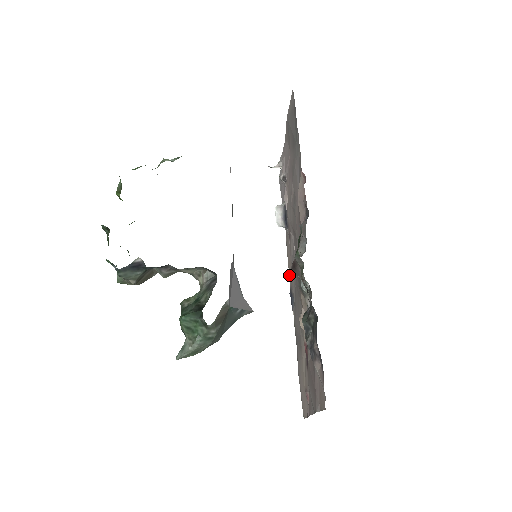
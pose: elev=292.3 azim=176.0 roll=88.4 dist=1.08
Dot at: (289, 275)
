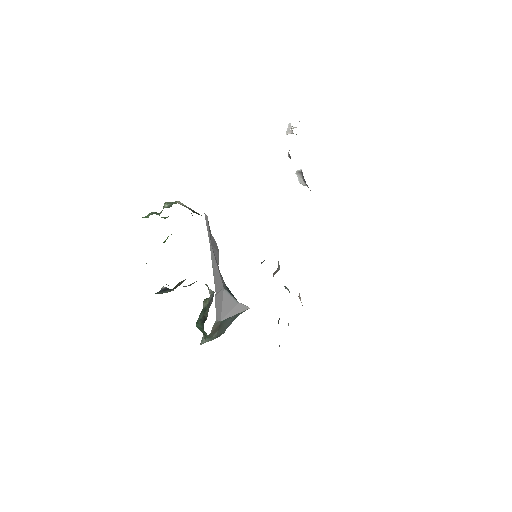
Dot at: occluded
